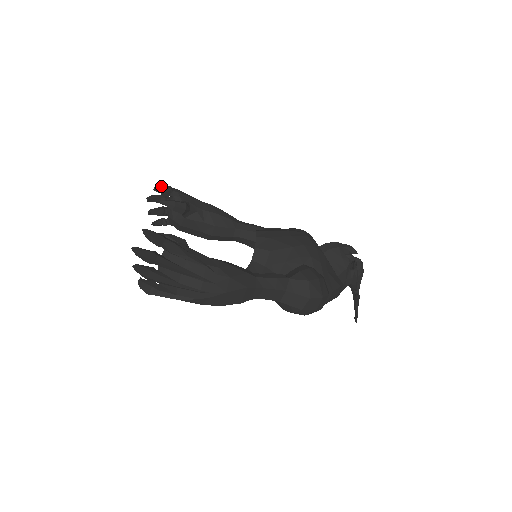
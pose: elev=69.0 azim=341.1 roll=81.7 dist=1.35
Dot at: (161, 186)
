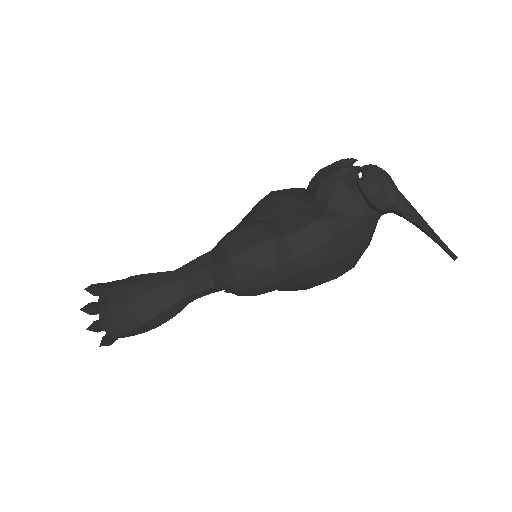
Dot at: occluded
